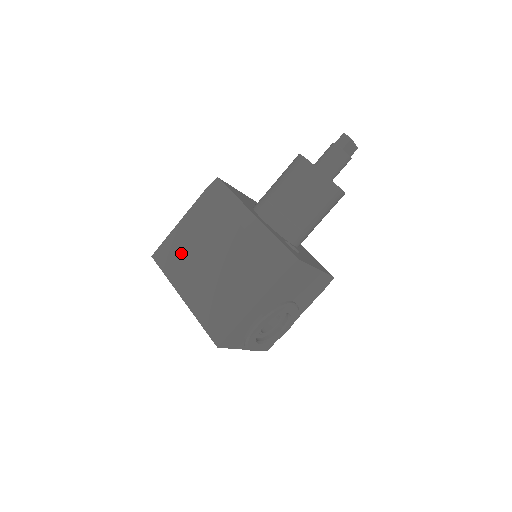
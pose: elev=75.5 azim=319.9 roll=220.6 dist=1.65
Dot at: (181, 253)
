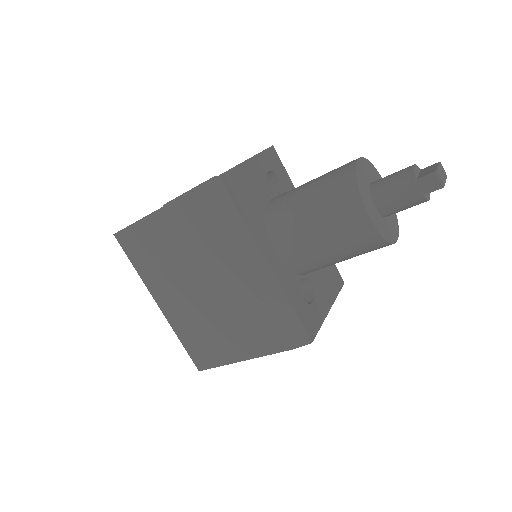
Dot at: (157, 255)
